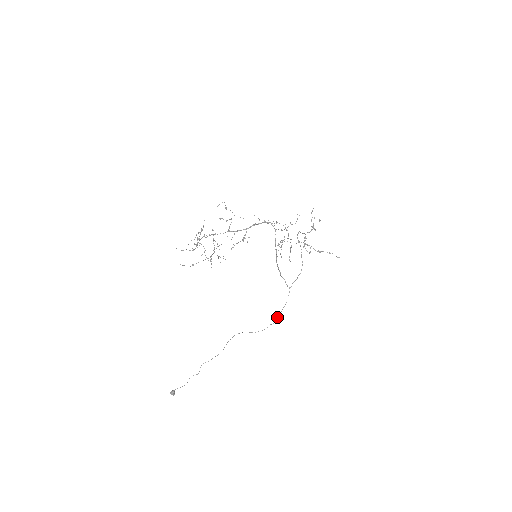
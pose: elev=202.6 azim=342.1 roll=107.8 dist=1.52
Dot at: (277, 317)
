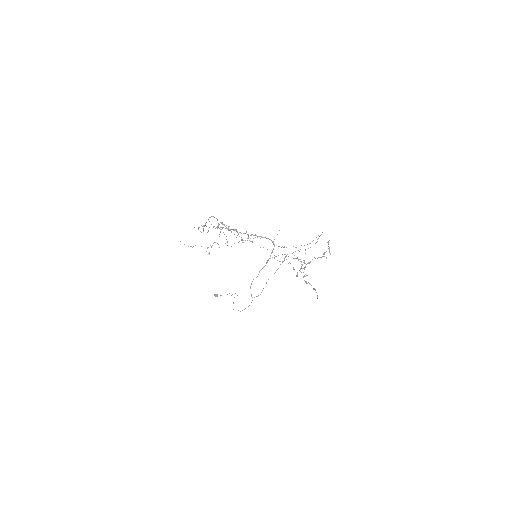
Dot at: (244, 309)
